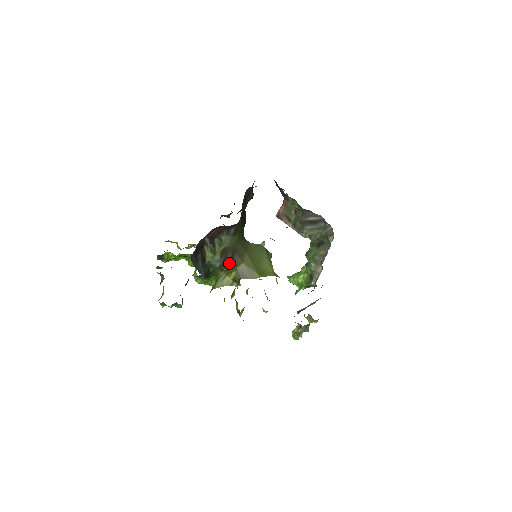
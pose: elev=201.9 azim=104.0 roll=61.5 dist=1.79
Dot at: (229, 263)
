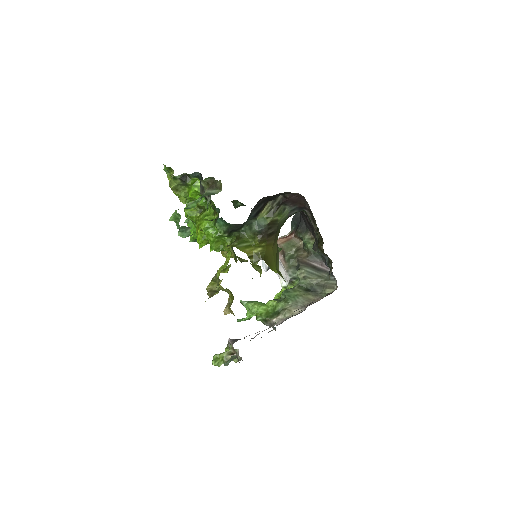
Dot at: (266, 236)
